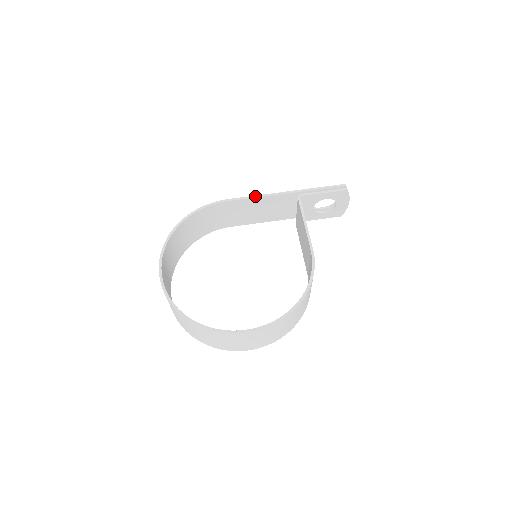
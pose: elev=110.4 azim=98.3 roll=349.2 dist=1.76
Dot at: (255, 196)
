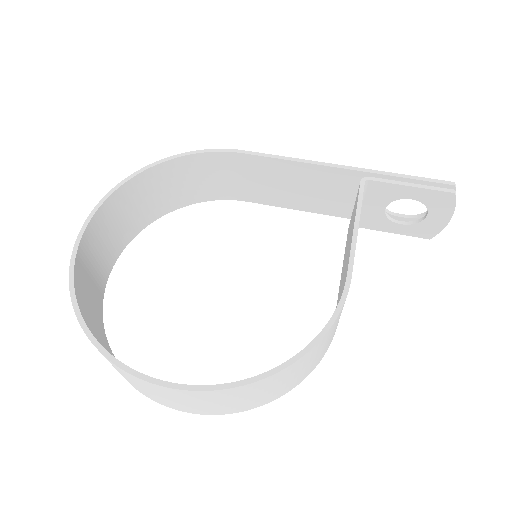
Dot at: (290, 158)
